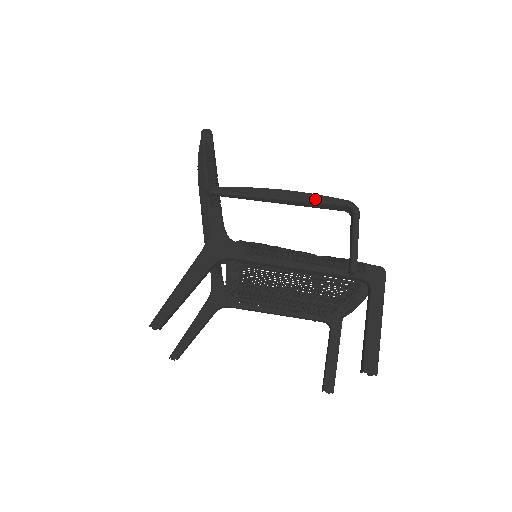
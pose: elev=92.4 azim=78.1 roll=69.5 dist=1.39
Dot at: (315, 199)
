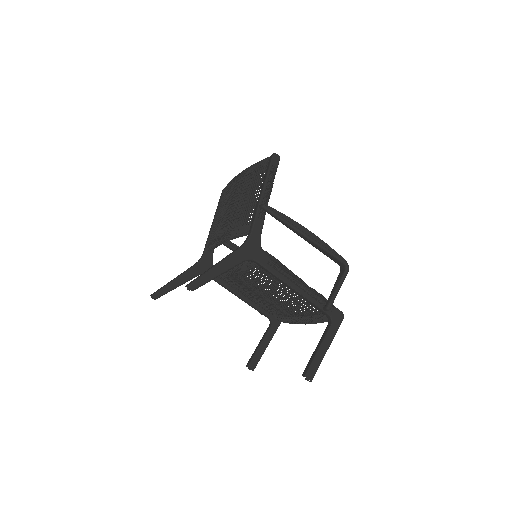
Dot at: (327, 249)
